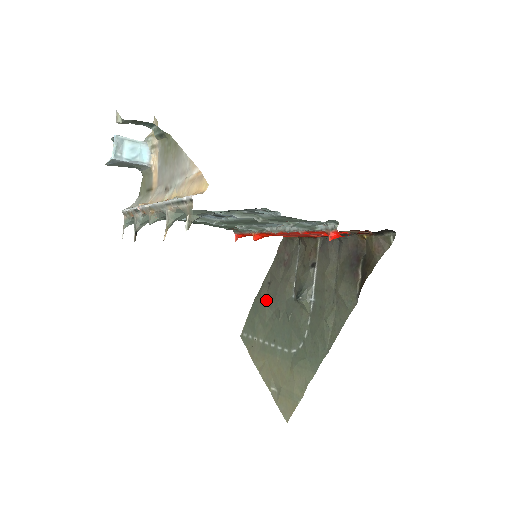
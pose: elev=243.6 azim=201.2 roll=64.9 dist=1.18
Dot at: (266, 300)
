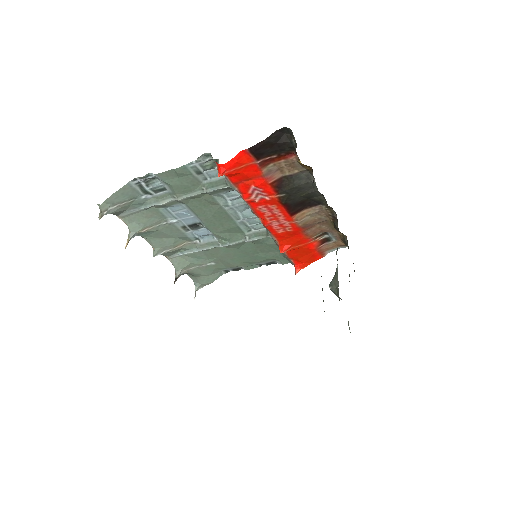
Dot at: occluded
